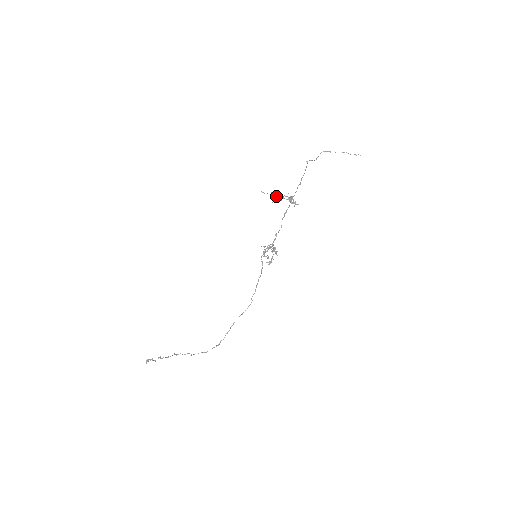
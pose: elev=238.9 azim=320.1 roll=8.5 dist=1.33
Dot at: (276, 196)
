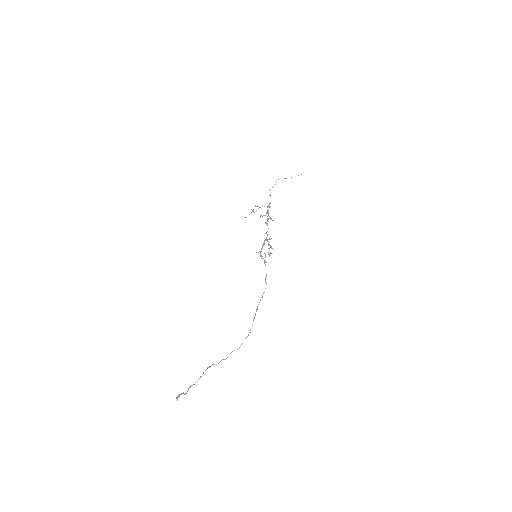
Dot at: (257, 206)
